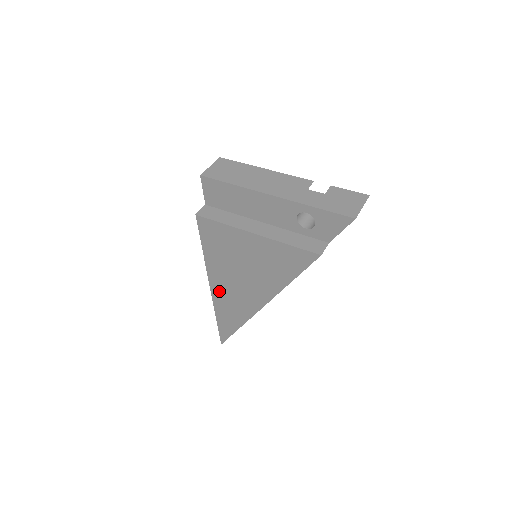
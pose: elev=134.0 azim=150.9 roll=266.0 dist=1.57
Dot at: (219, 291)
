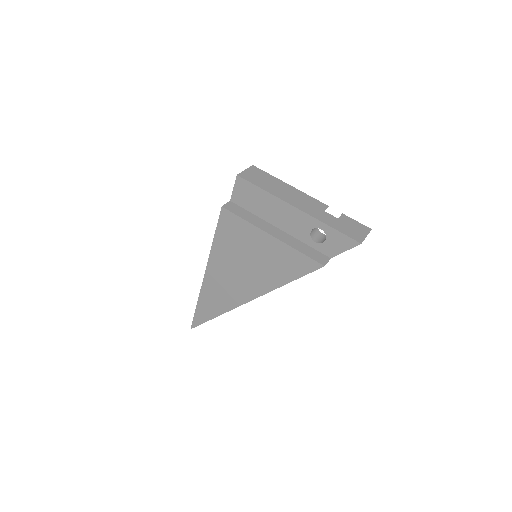
Dot at: (212, 279)
